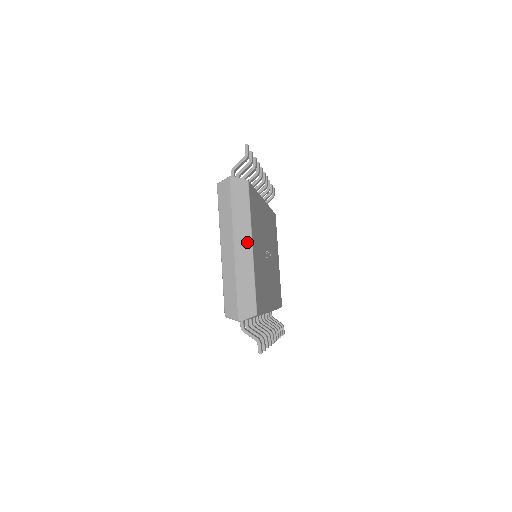
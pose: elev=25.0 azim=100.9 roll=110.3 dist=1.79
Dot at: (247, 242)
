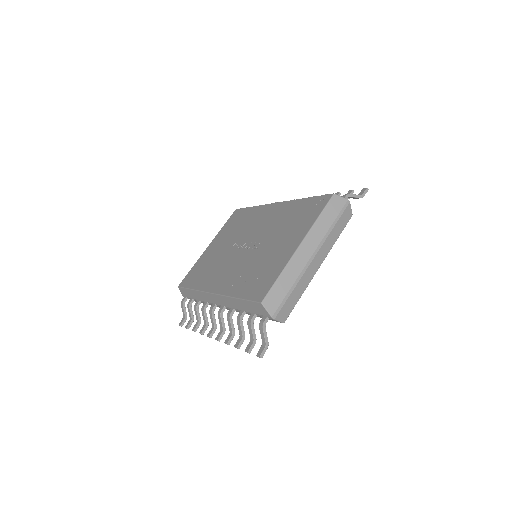
Dot at: (321, 259)
